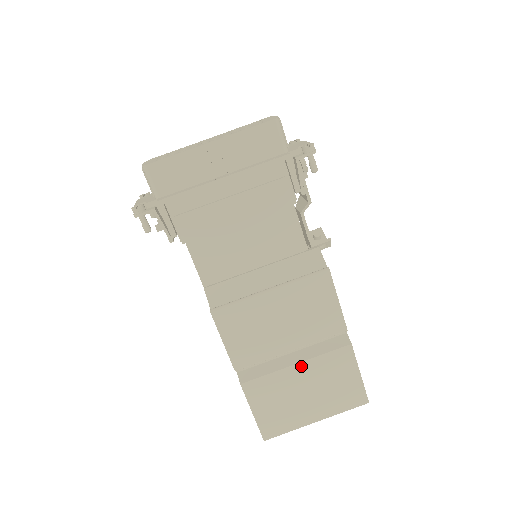
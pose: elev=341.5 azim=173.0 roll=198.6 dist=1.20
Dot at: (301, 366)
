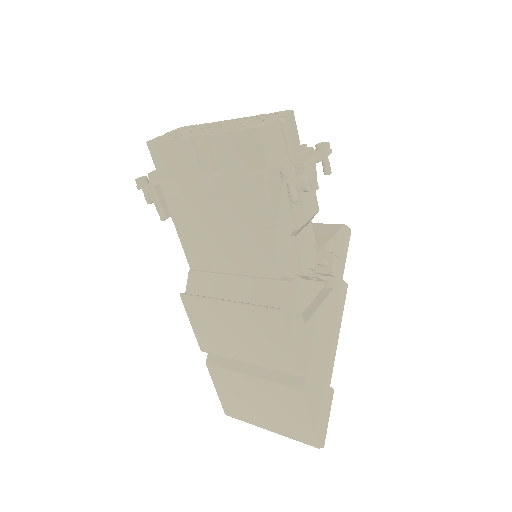
Dot at: (255, 380)
